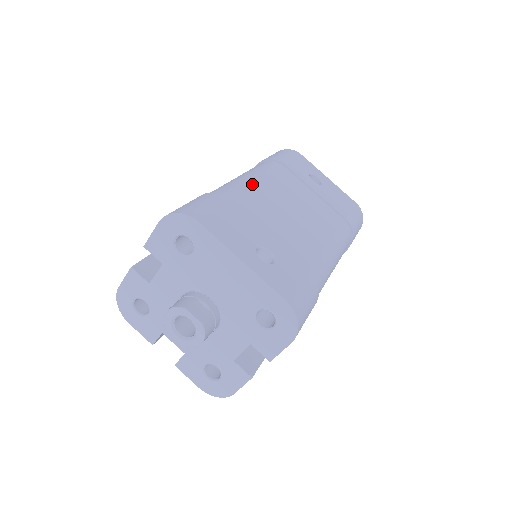
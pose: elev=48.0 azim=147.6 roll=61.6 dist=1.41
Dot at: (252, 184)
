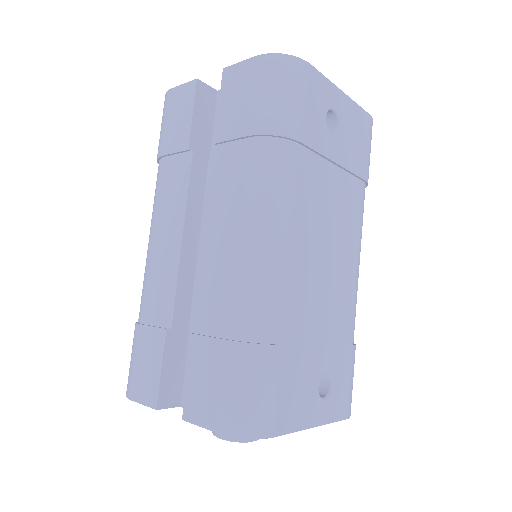
Dot at: (286, 265)
